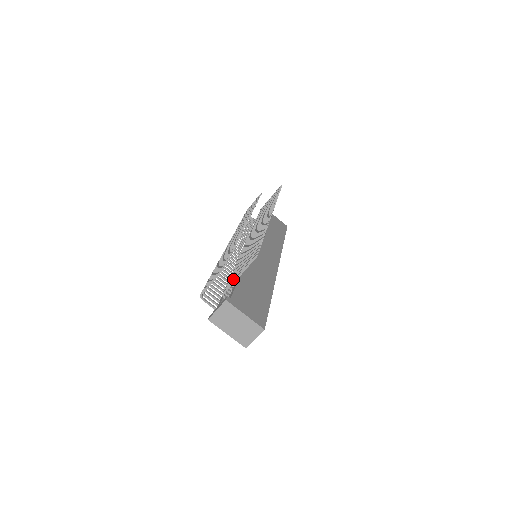
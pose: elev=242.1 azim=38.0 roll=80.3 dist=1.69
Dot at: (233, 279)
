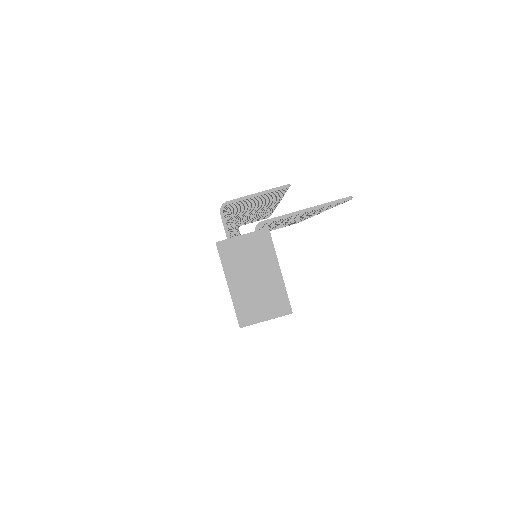
Dot at: occluded
